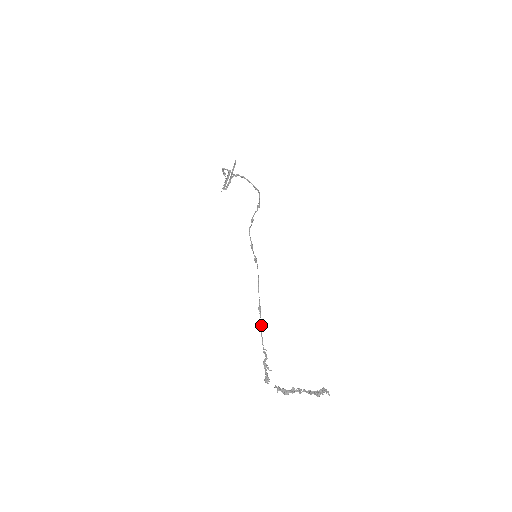
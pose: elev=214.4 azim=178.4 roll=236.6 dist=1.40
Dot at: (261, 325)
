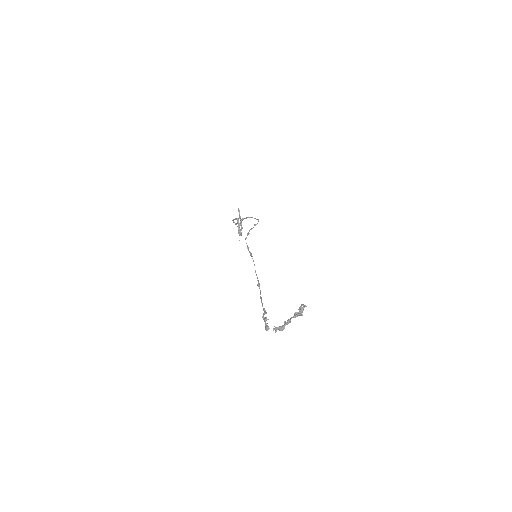
Dot at: occluded
